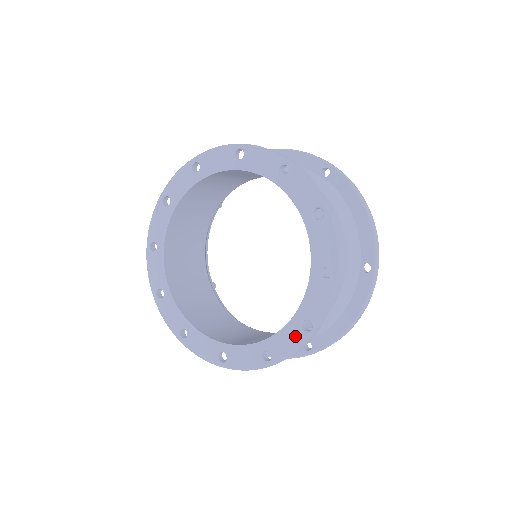
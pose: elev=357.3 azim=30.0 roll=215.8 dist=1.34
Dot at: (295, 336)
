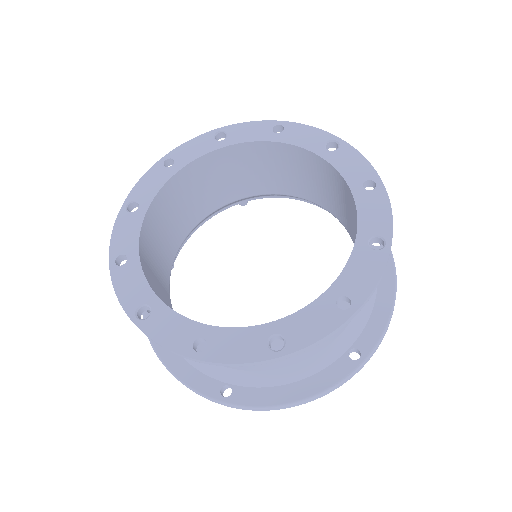
Dot at: (369, 260)
